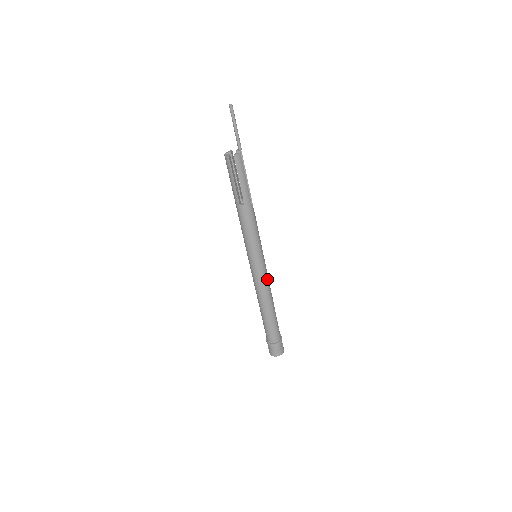
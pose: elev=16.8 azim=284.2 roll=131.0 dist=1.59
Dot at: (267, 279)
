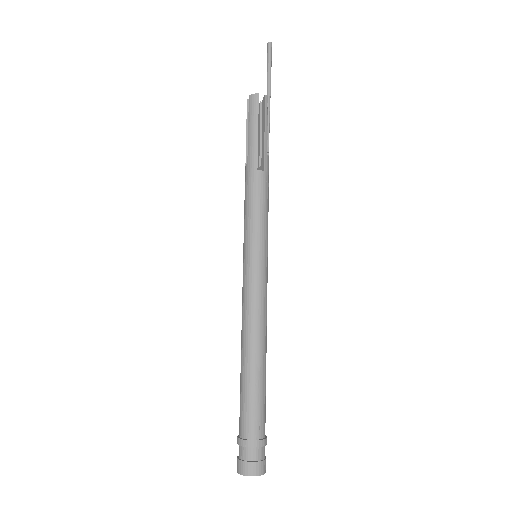
Dot at: (255, 298)
